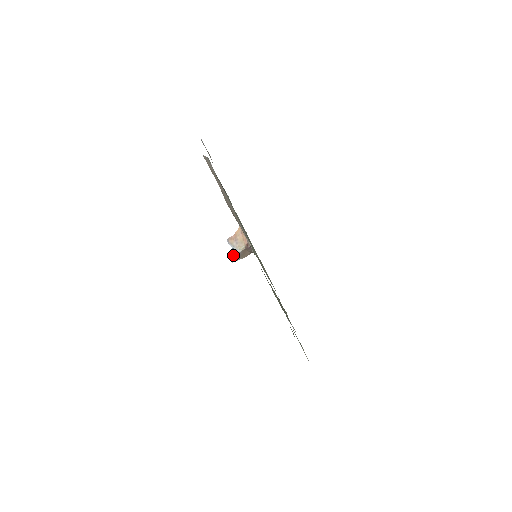
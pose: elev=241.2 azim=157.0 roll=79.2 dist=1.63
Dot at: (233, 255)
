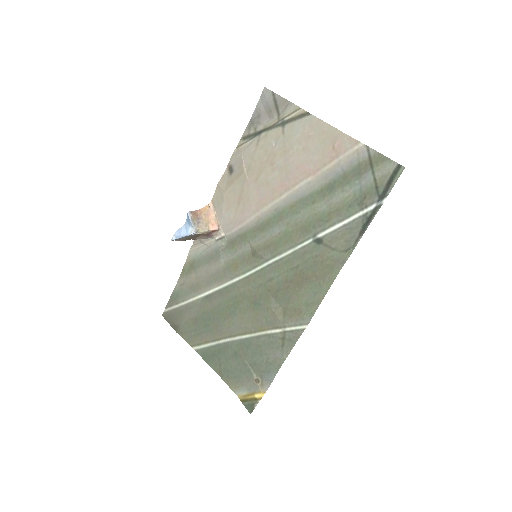
Dot at: (181, 233)
